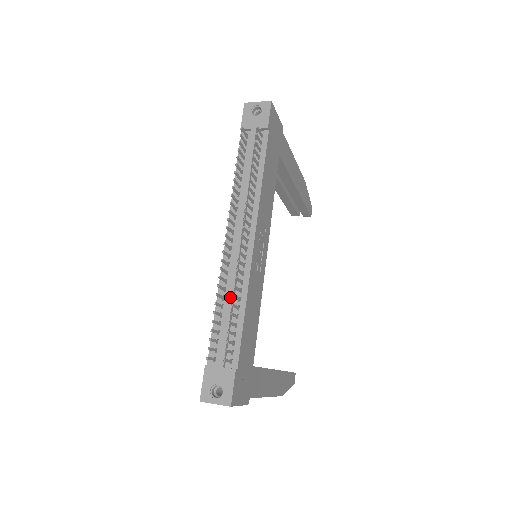
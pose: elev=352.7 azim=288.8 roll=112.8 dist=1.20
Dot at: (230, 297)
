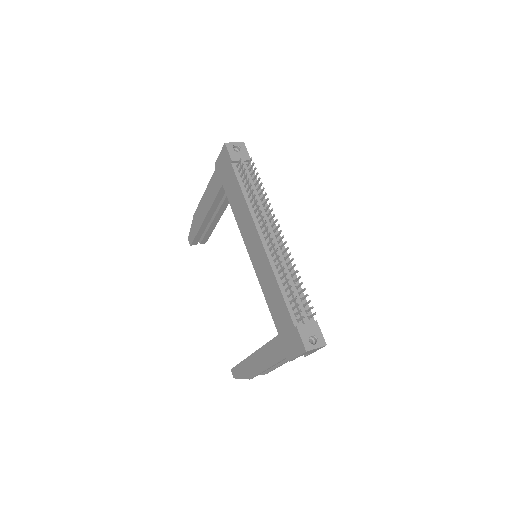
Dot at: (288, 275)
